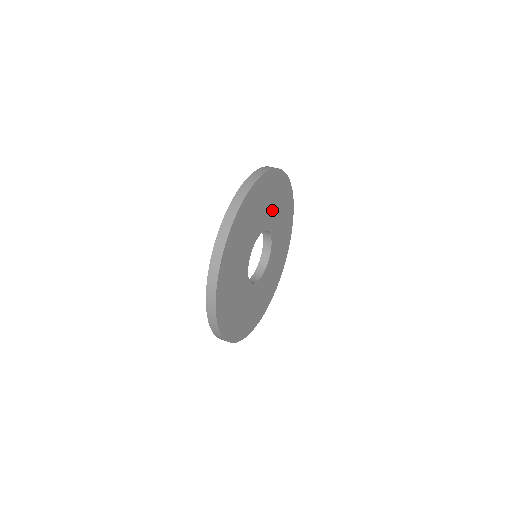
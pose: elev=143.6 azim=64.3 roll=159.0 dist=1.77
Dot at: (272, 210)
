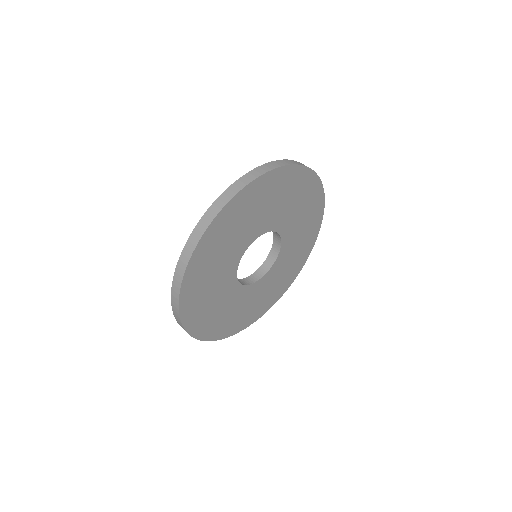
Dot at: (284, 210)
